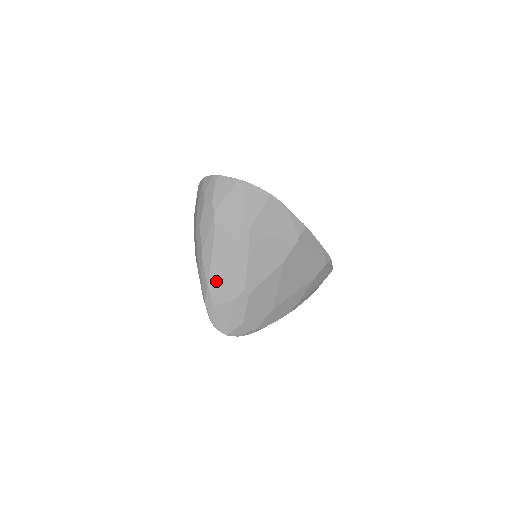
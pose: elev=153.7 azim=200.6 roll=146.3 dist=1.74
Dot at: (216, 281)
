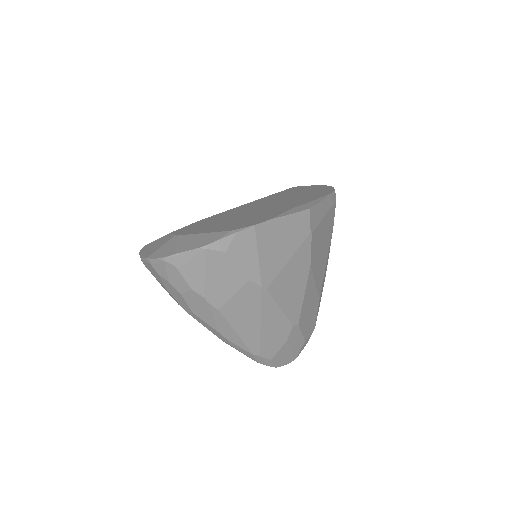
Dot at: (258, 345)
